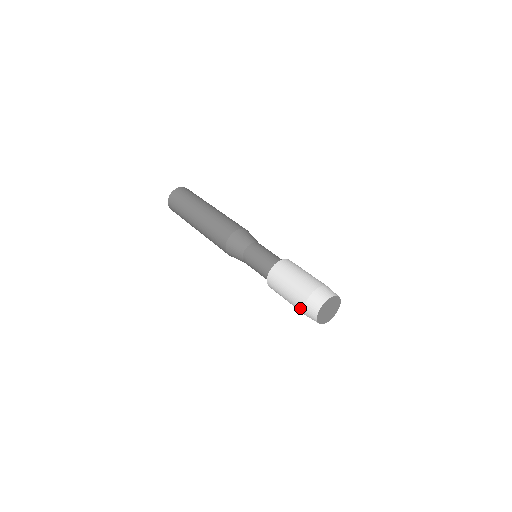
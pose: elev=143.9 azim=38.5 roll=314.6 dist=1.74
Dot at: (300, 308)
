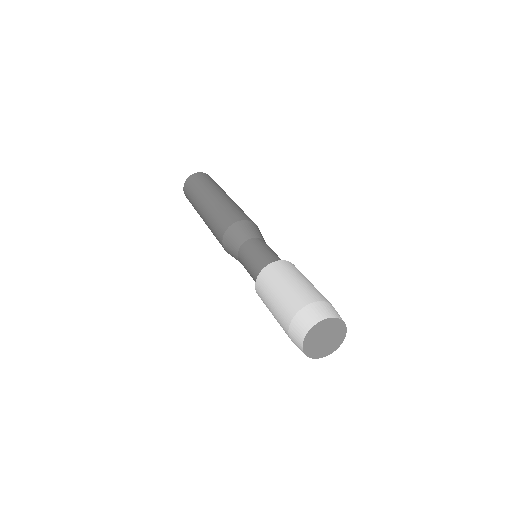
Dot at: (288, 315)
